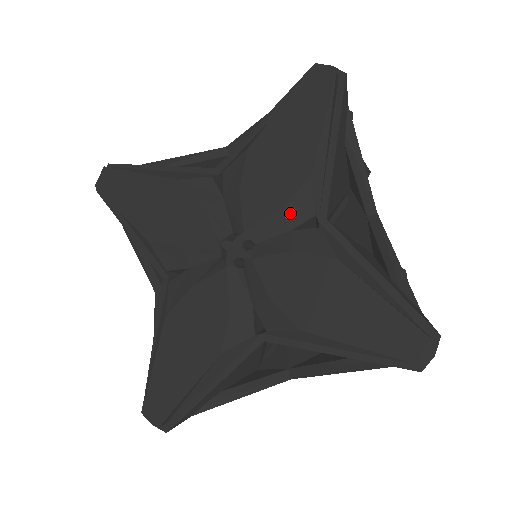
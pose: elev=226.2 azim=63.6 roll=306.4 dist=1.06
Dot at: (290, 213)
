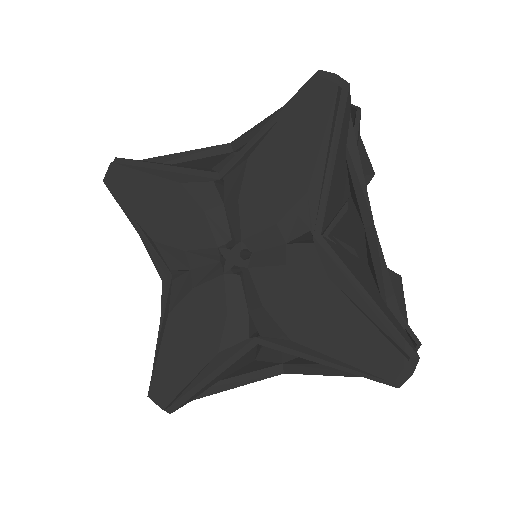
Dot at: (286, 227)
